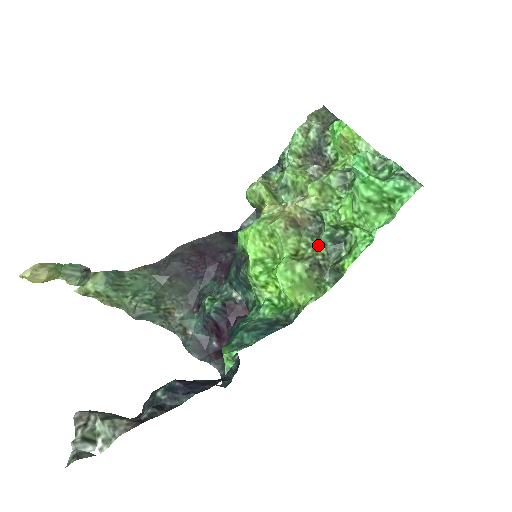
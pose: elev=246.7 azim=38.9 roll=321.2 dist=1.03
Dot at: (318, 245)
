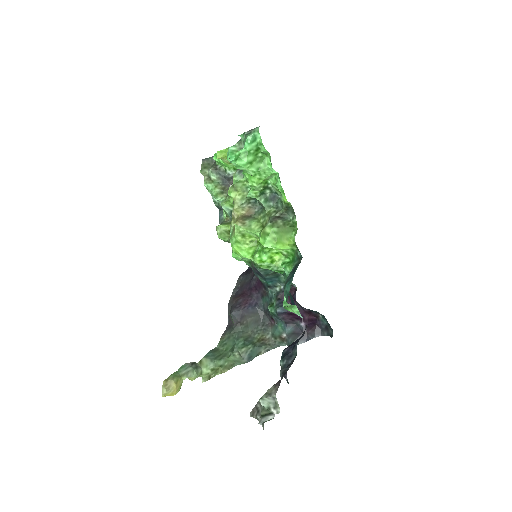
Dot at: (267, 211)
